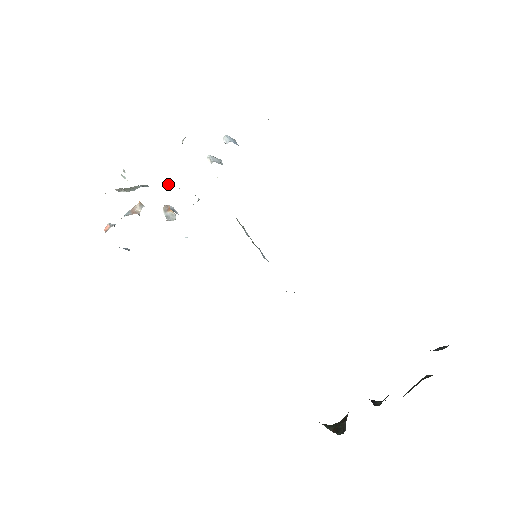
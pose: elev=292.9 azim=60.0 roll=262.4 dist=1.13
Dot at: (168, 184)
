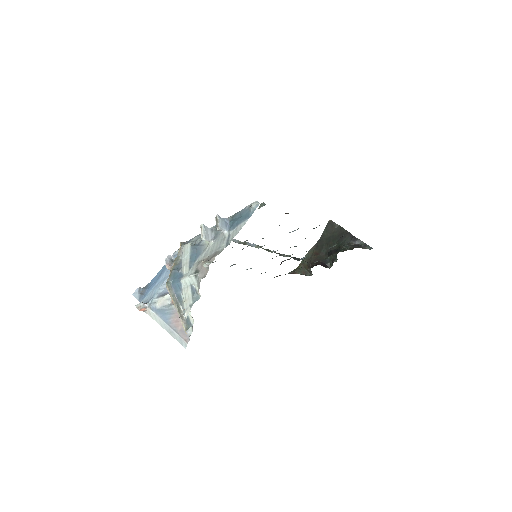
Dot at: (181, 270)
